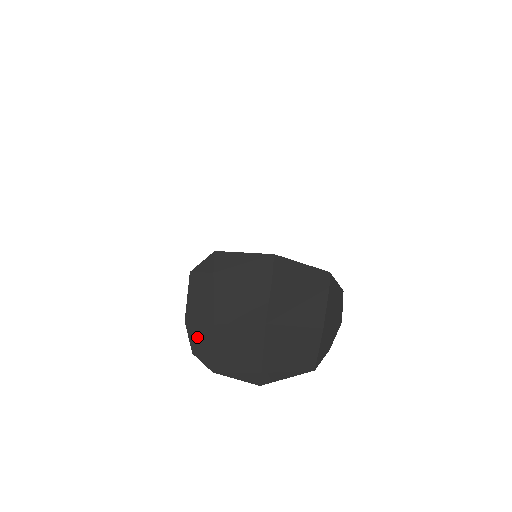
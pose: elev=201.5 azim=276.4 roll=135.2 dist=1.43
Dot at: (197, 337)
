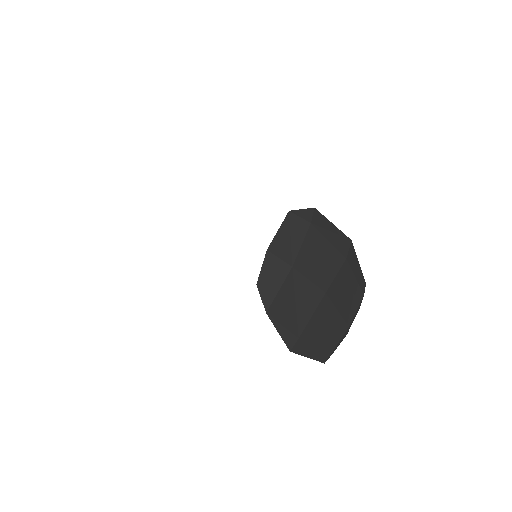
Dot at: (270, 271)
